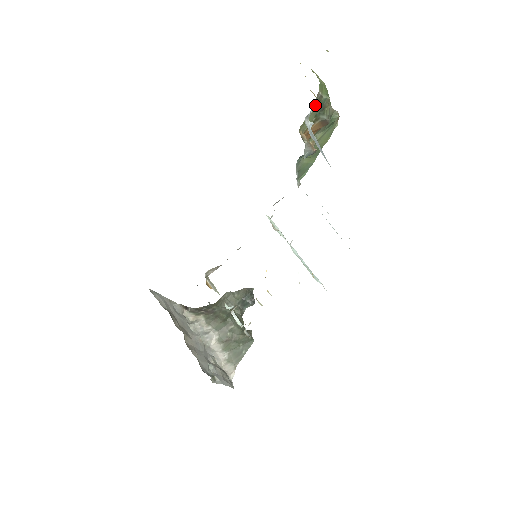
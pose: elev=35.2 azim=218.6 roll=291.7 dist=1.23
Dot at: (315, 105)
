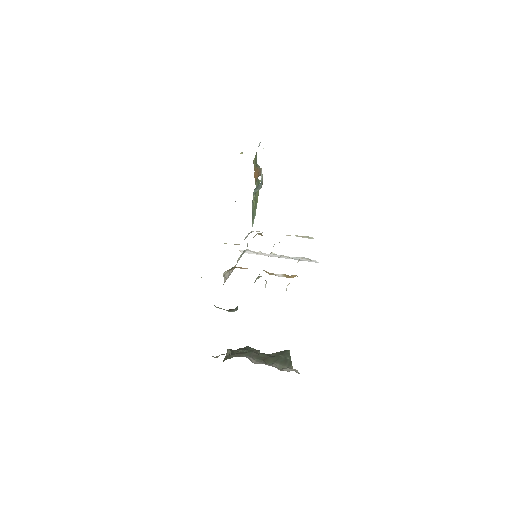
Dot at: occluded
